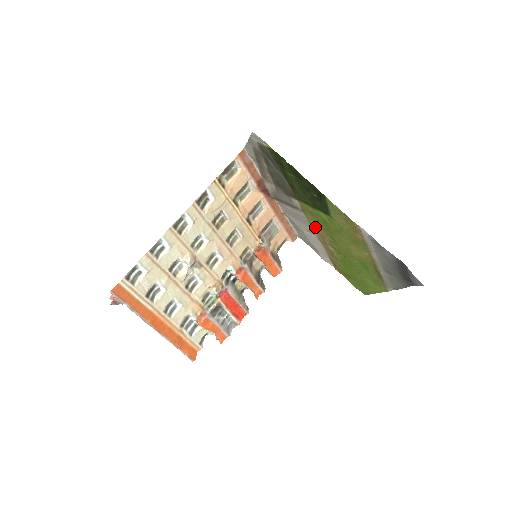
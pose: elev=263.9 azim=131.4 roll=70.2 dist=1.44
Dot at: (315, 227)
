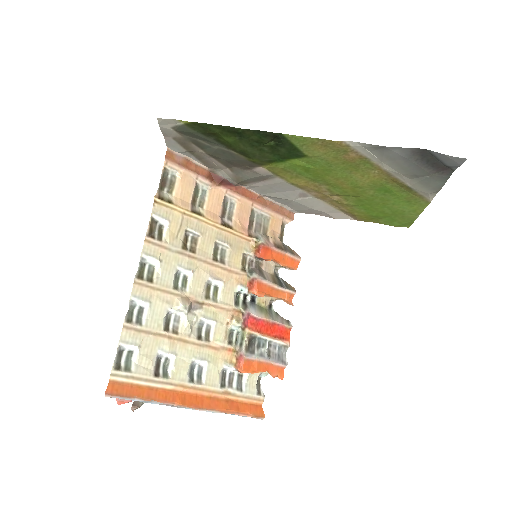
Dot at: (301, 185)
